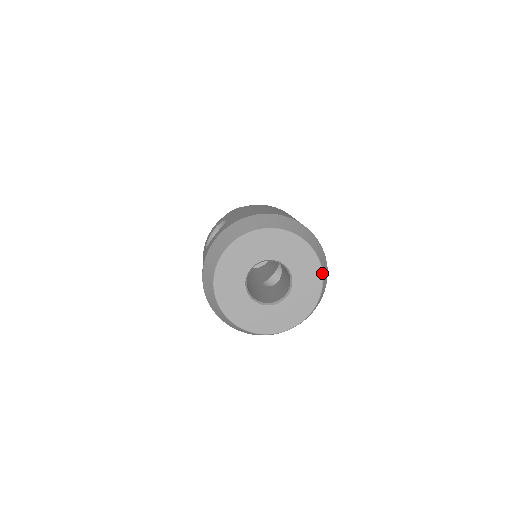
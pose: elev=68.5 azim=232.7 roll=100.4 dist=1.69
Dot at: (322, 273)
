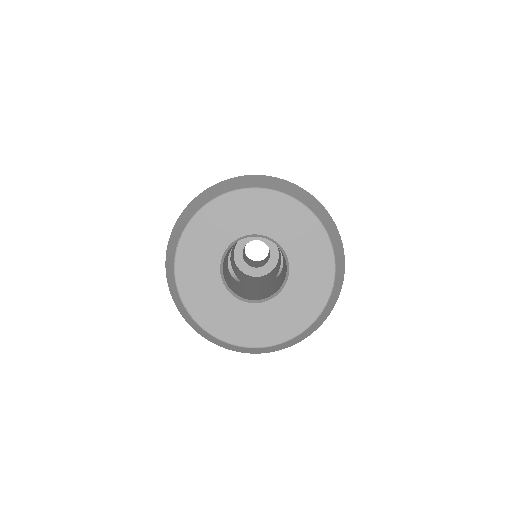
Dot at: (303, 205)
